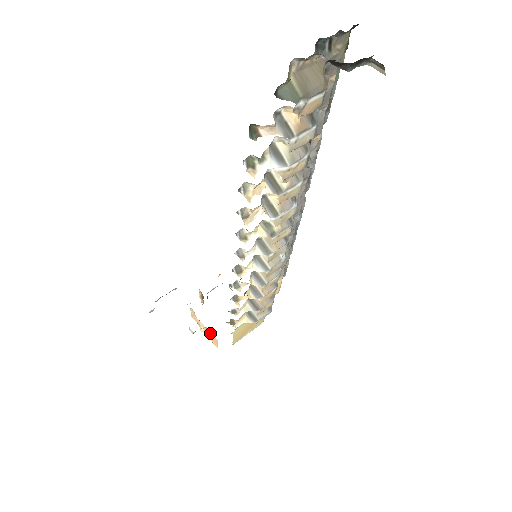
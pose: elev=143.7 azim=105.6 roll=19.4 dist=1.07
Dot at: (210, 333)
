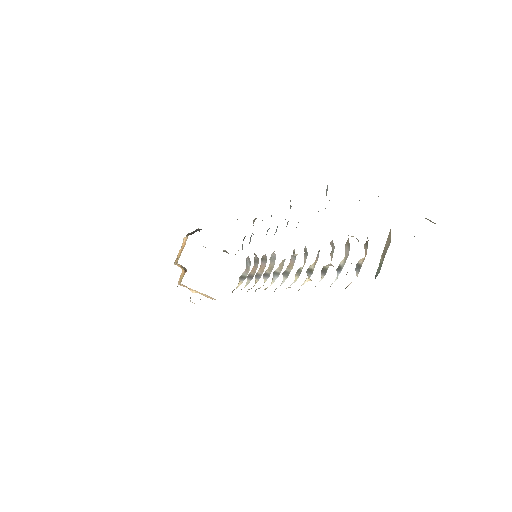
Dot at: occluded
